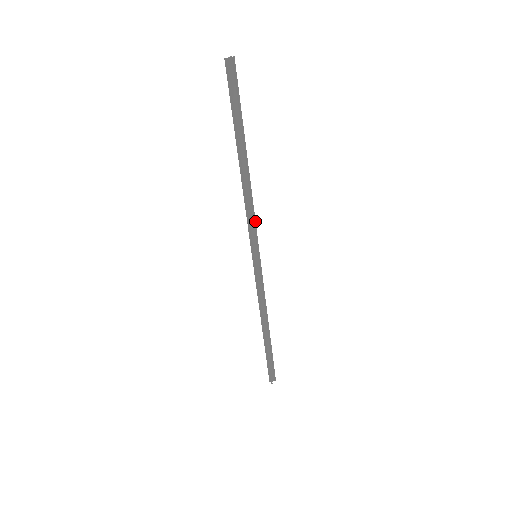
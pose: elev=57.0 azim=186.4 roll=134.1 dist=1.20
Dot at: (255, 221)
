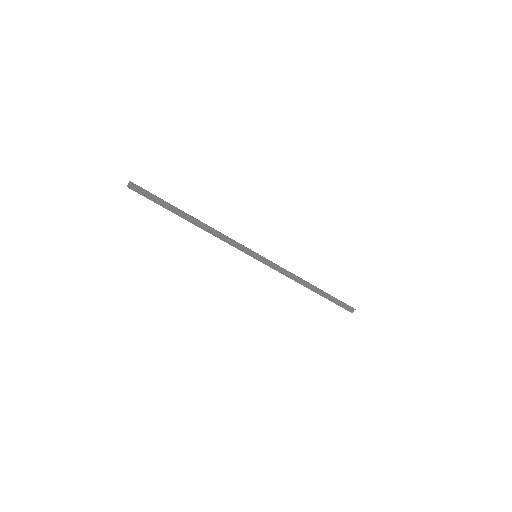
Dot at: (234, 241)
